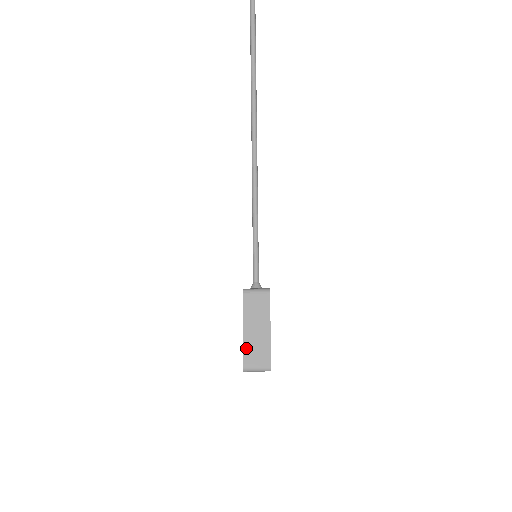
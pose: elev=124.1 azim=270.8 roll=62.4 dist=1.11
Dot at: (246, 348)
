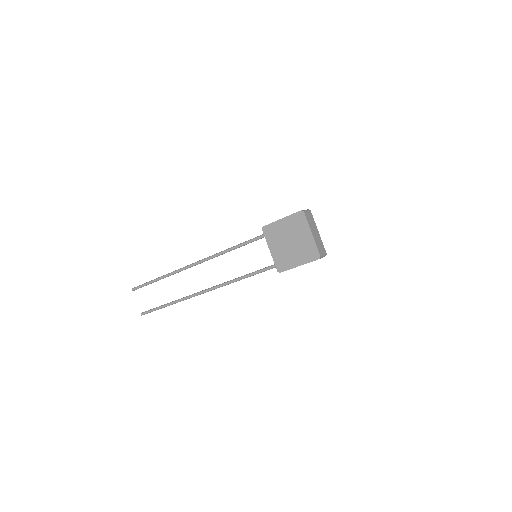
Dot at: (291, 215)
